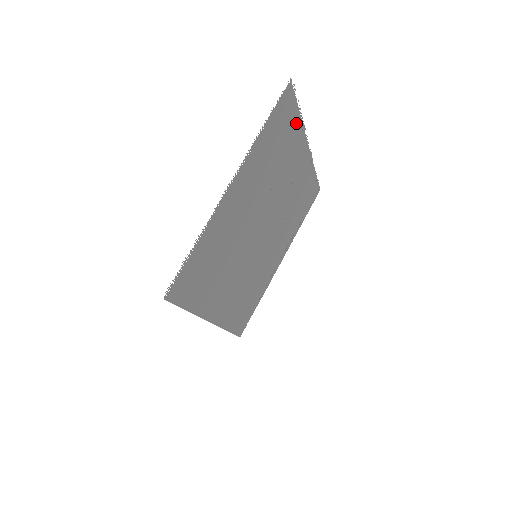
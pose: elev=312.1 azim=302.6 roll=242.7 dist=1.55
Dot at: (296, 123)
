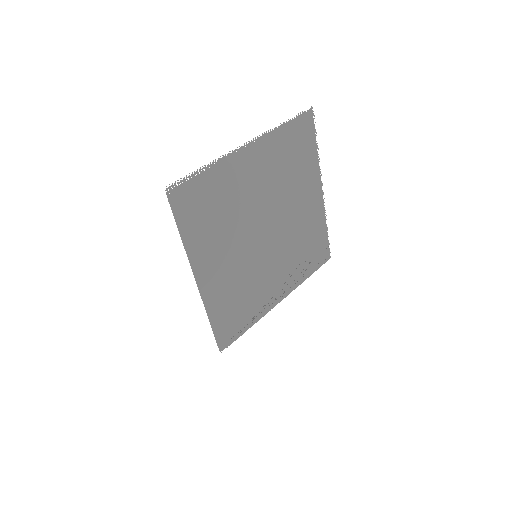
Dot at: (312, 153)
